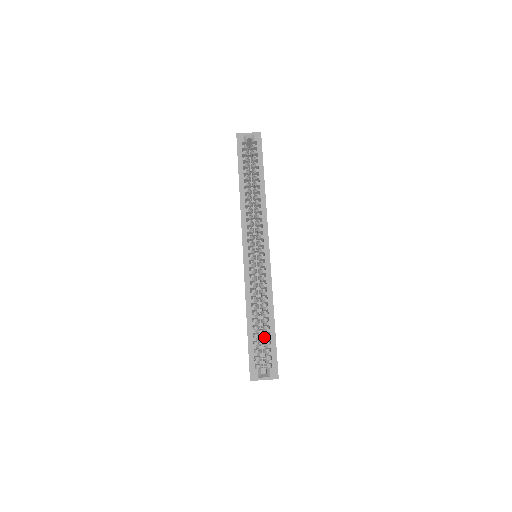
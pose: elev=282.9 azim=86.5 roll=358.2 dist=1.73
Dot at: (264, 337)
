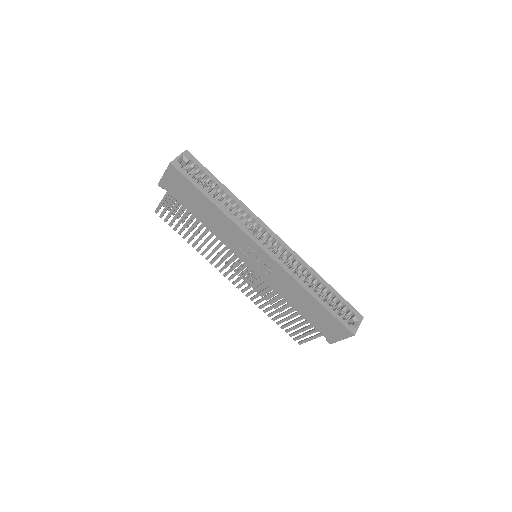
Dot at: (332, 300)
